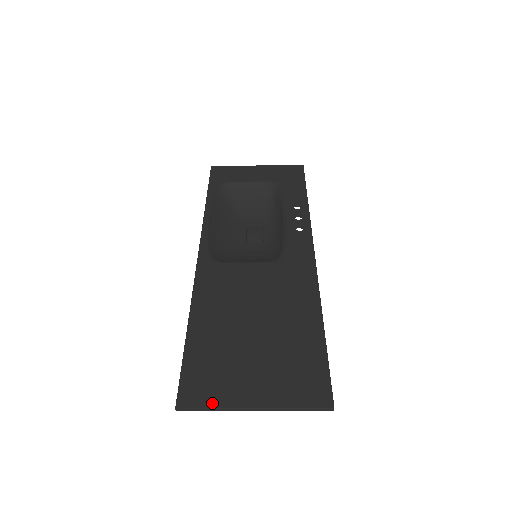
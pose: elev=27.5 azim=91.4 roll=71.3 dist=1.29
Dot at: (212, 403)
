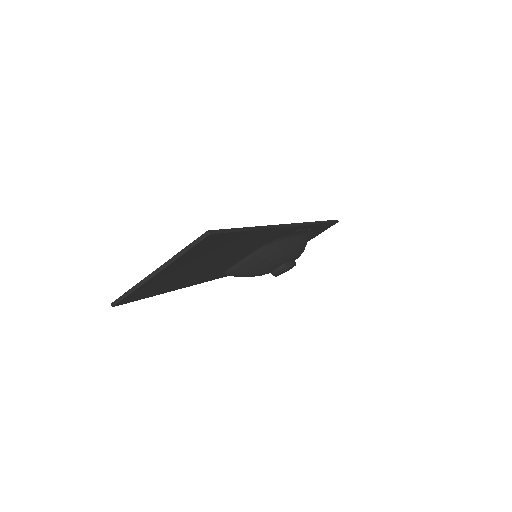
Dot at: (134, 287)
